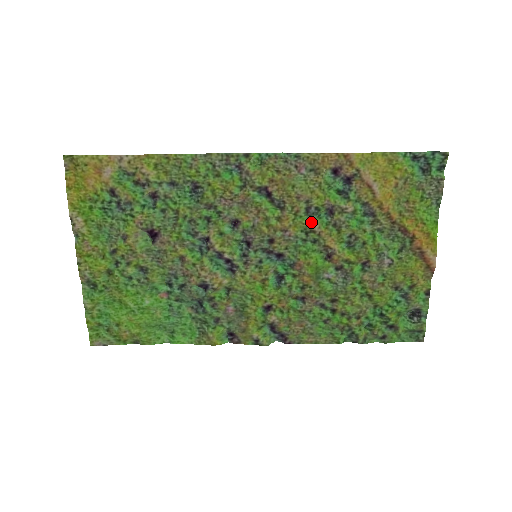
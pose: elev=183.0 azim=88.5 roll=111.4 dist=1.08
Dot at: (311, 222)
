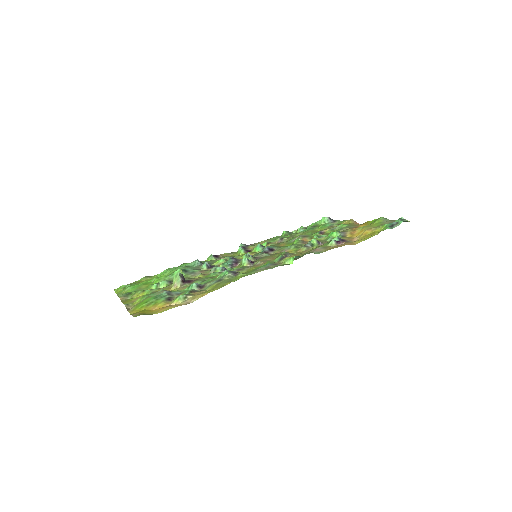
Dot at: occluded
